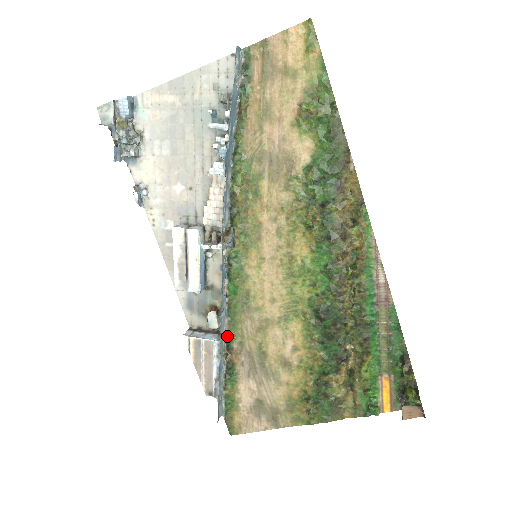
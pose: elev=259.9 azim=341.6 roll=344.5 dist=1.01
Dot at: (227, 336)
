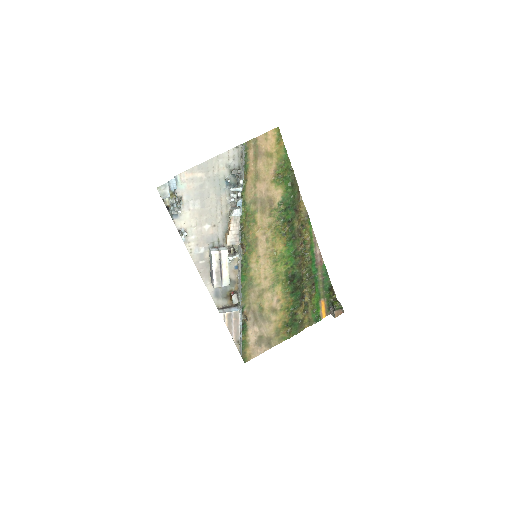
Dot at: occluded
